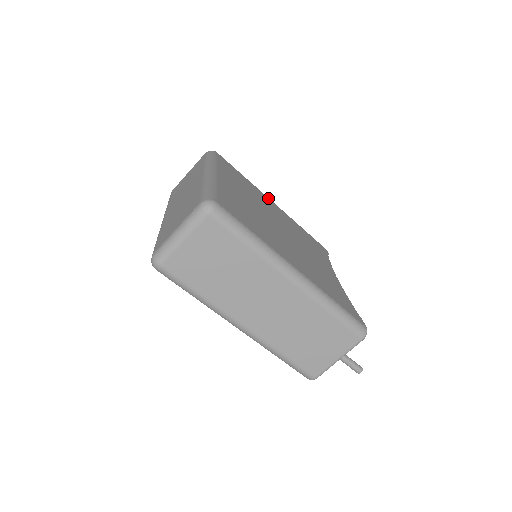
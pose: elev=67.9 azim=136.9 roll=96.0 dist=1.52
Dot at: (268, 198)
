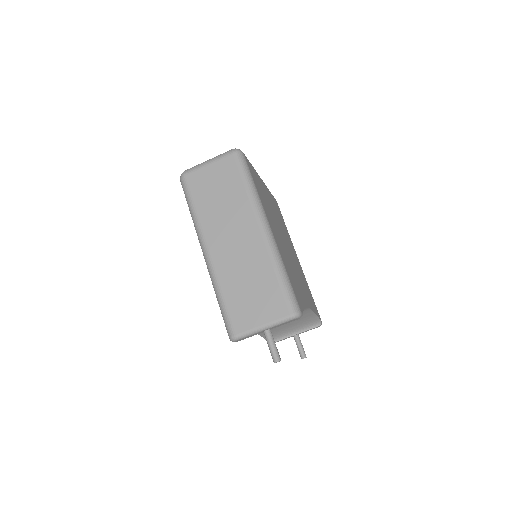
Dot at: (295, 251)
